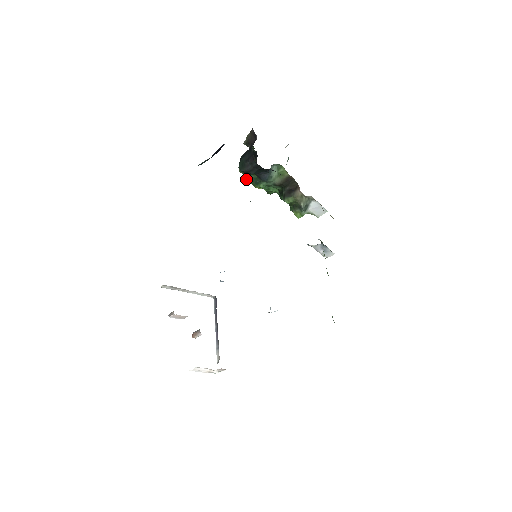
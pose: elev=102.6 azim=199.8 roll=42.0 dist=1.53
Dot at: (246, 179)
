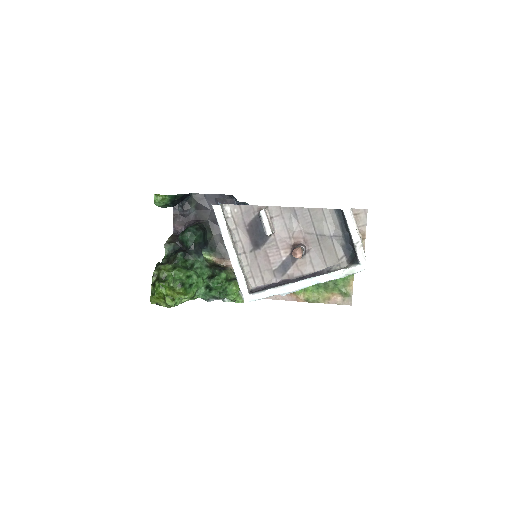
Dot at: (165, 282)
